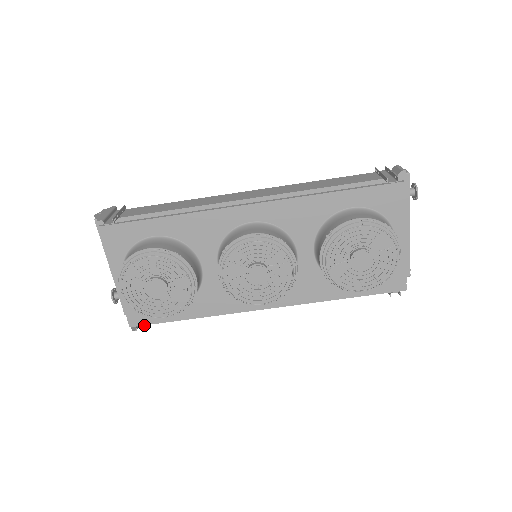
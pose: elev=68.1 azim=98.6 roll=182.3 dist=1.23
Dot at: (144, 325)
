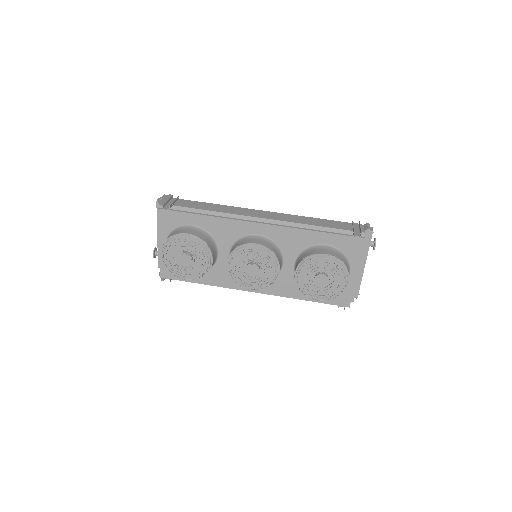
Dot at: (170, 279)
